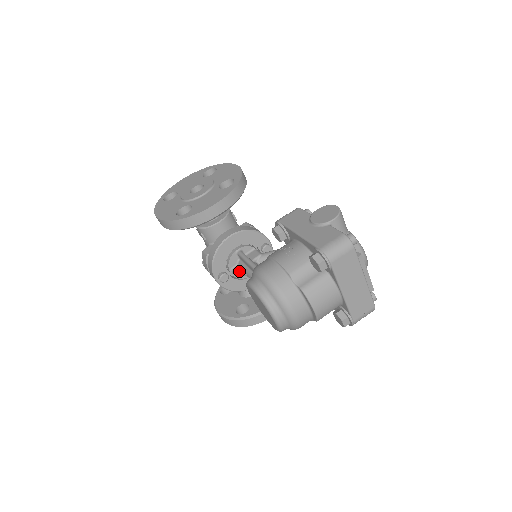
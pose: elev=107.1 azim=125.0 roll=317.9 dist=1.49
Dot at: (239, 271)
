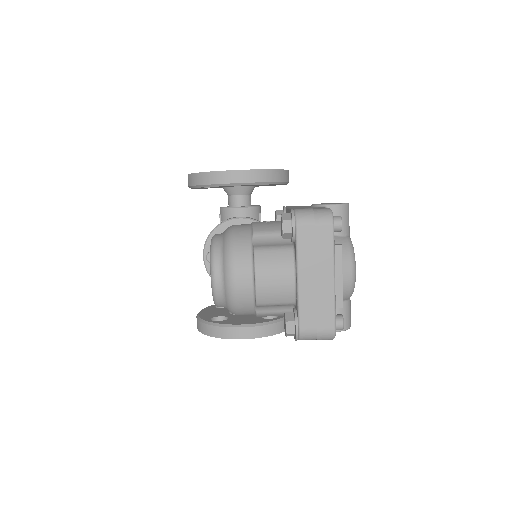
Dot at: occluded
